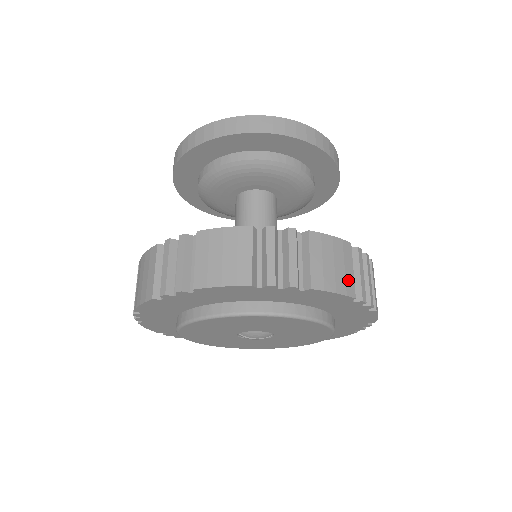
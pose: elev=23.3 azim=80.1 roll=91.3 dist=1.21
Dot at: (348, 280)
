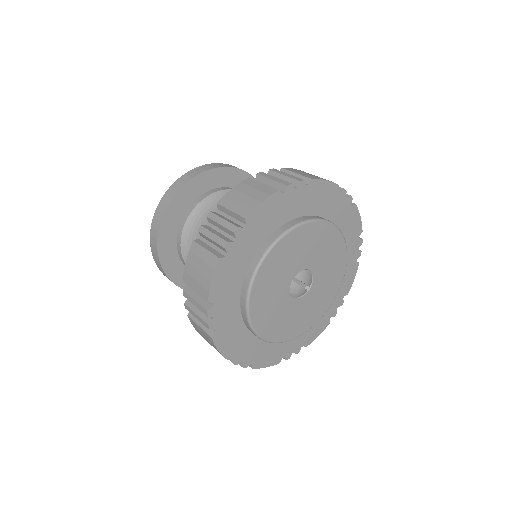
Dot at: occluded
